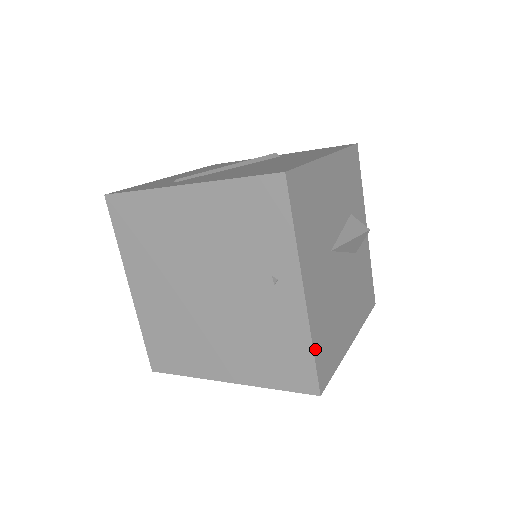
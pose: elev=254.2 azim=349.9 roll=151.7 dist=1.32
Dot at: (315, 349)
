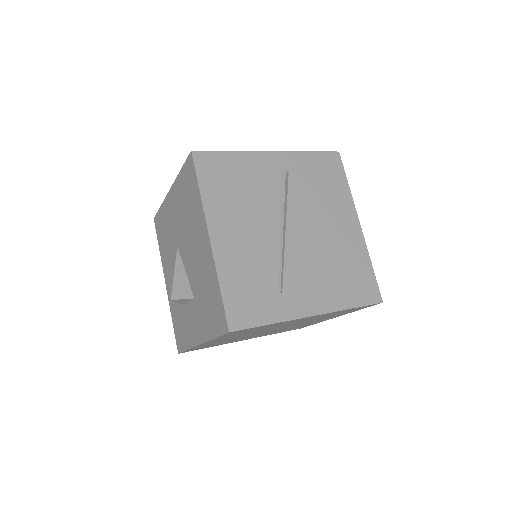
Dot at: occluded
